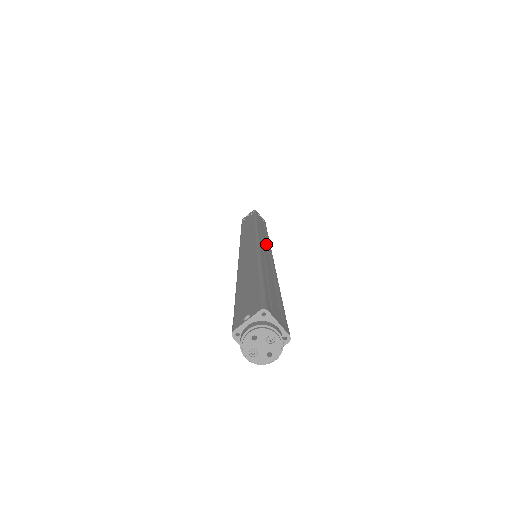
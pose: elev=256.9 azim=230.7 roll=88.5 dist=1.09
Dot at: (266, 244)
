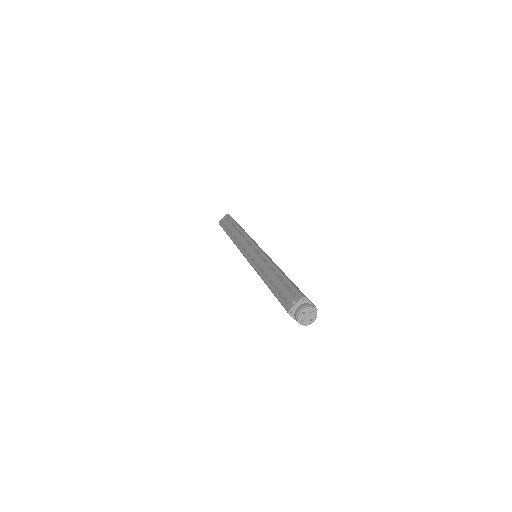
Dot at: occluded
